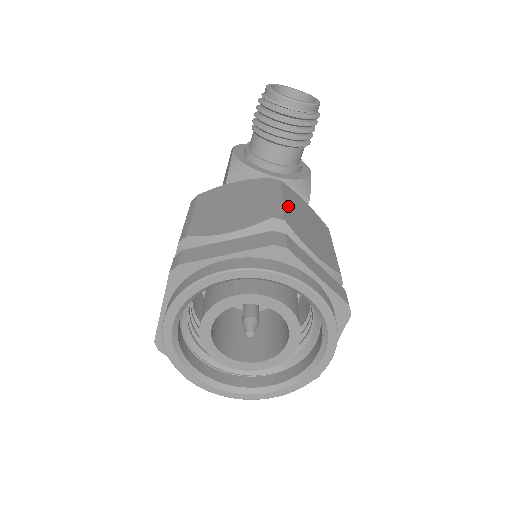
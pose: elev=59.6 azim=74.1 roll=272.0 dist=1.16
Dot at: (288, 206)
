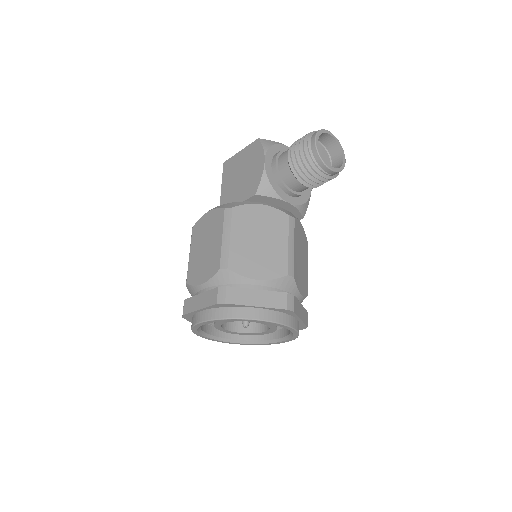
Dot at: (296, 252)
